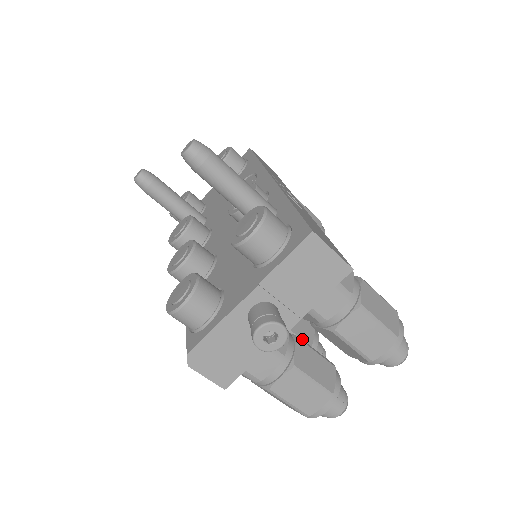
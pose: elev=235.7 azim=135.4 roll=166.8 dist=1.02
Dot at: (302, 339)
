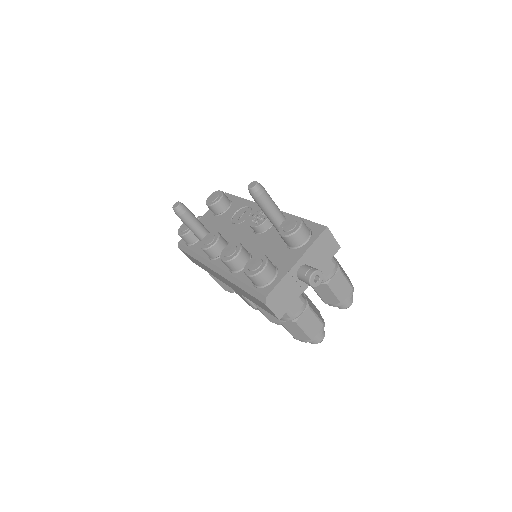
Dot at: occluded
